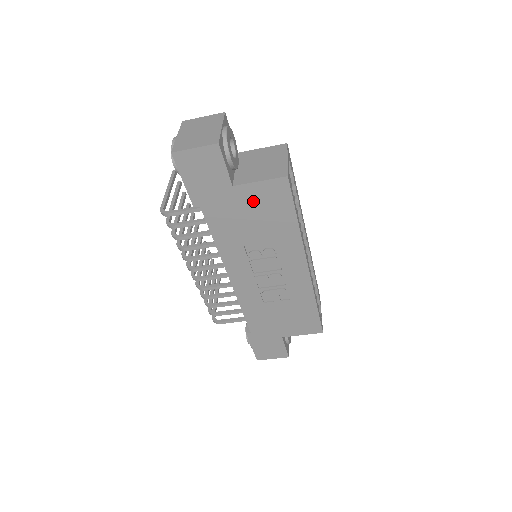
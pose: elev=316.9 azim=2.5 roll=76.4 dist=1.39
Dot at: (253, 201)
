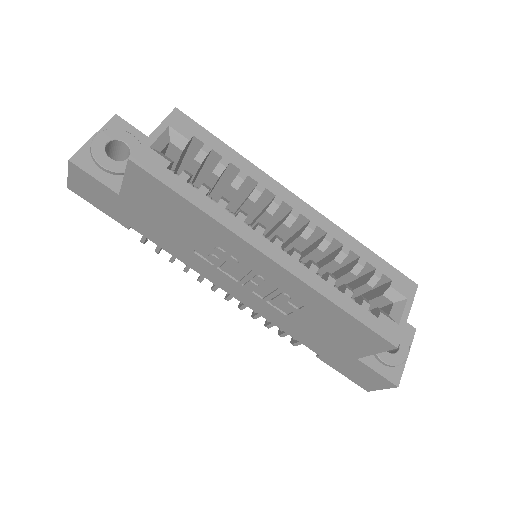
Dot at: (145, 202)
